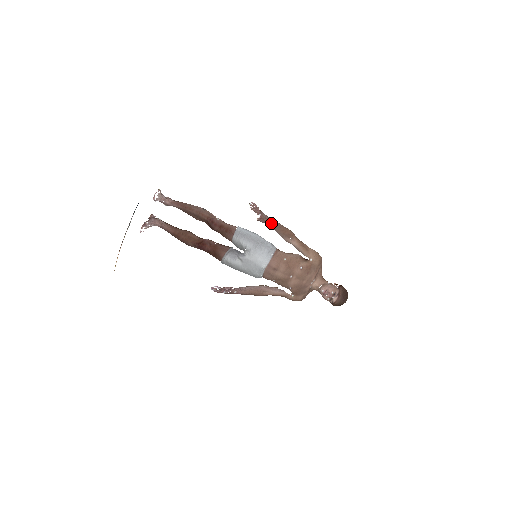
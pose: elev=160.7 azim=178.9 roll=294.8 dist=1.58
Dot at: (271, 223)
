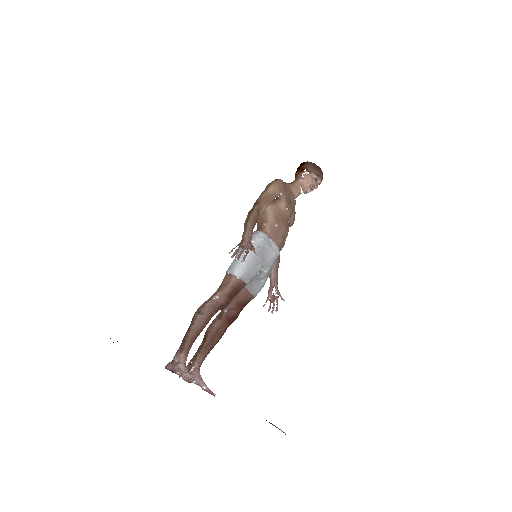
Dot at: occluded
